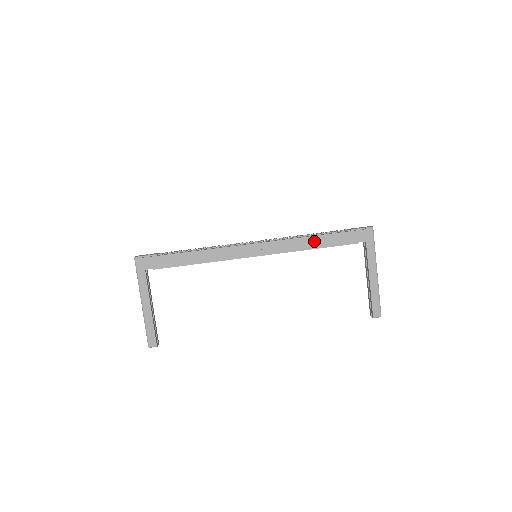
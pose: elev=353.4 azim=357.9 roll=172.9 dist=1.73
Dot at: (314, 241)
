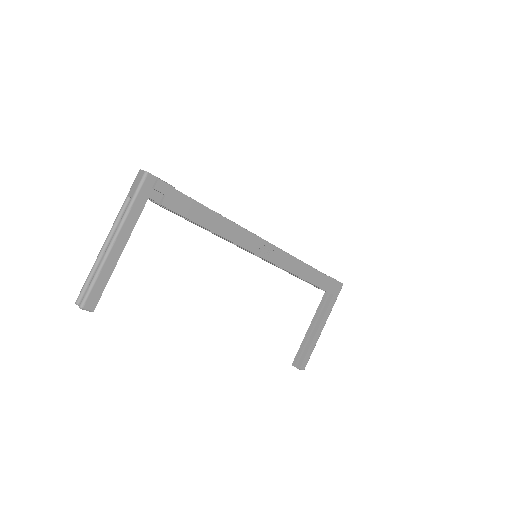
Dot at: (308, 272)
